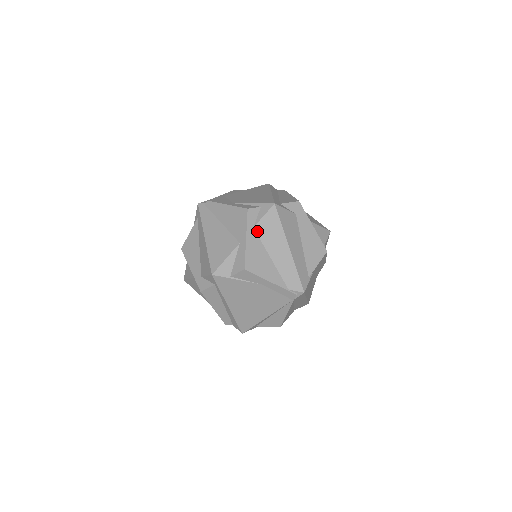
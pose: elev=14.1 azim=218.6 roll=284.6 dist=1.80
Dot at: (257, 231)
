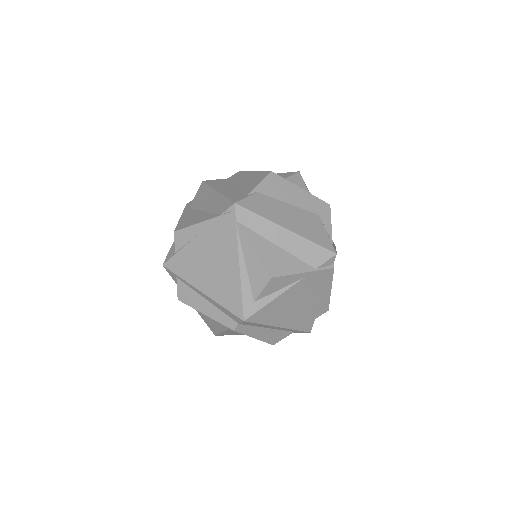
Dot at: (192, 207)
